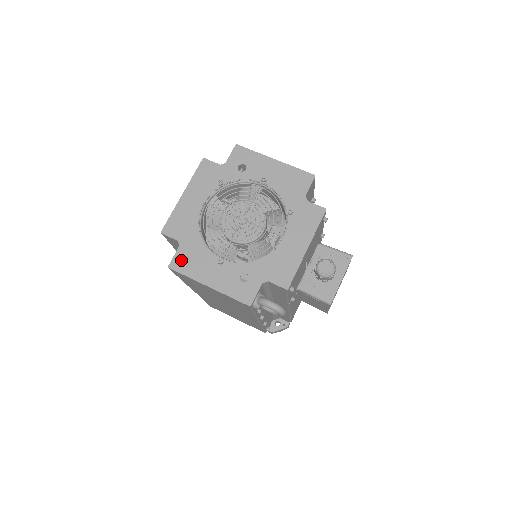
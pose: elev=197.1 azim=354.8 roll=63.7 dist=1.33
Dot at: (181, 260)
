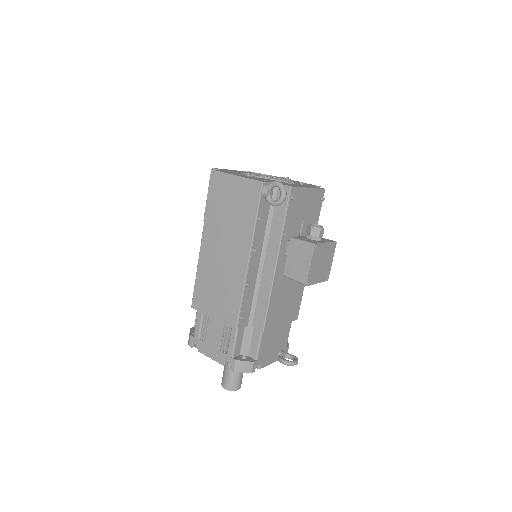
Dot at: occluded
